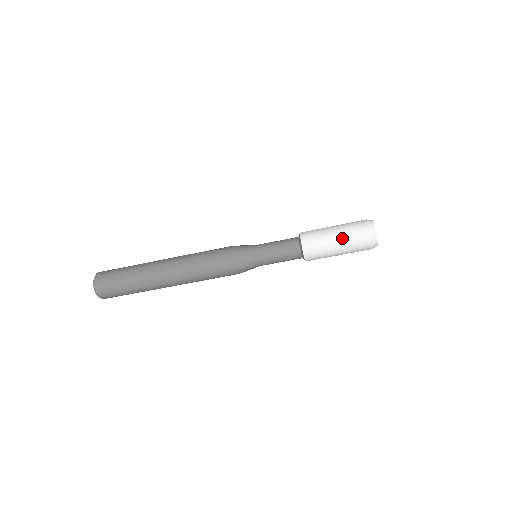
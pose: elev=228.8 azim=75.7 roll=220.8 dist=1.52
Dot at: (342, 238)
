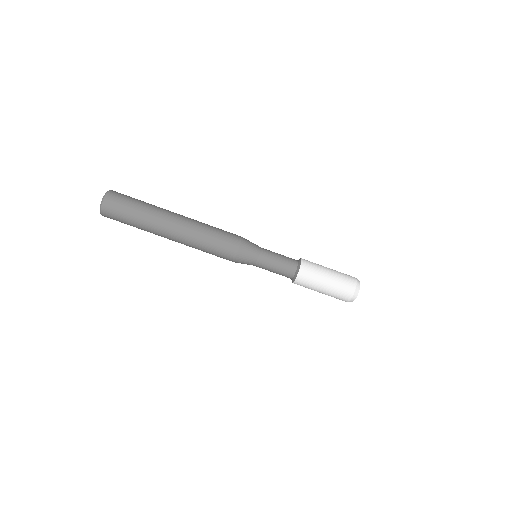
Dot at: (334, 271)
